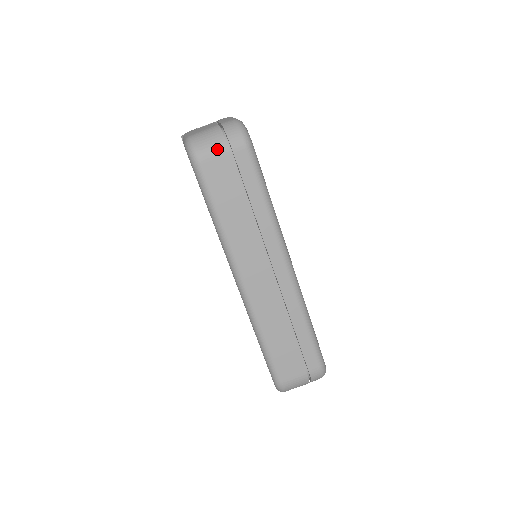
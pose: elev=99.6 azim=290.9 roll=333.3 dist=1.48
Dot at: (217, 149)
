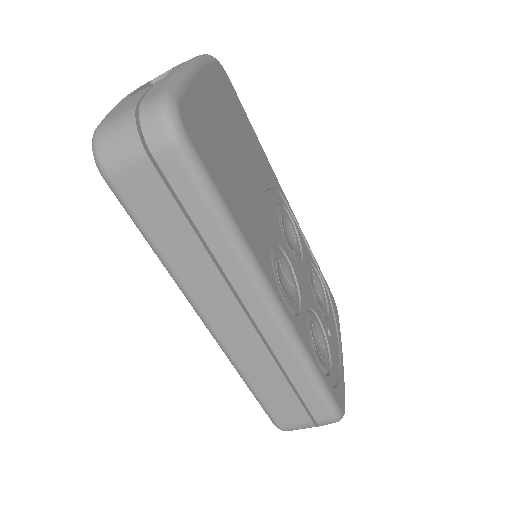
Dot at: (129, 155)
